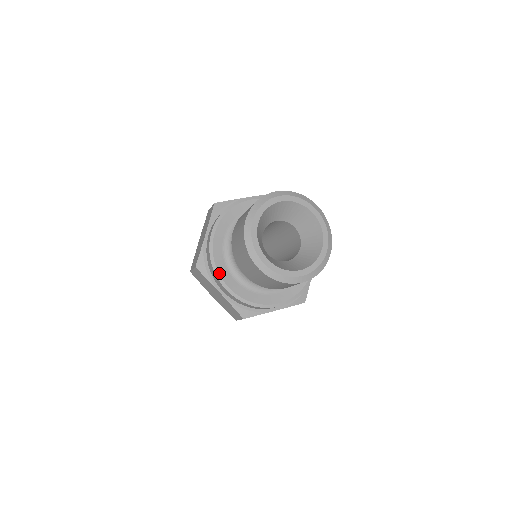
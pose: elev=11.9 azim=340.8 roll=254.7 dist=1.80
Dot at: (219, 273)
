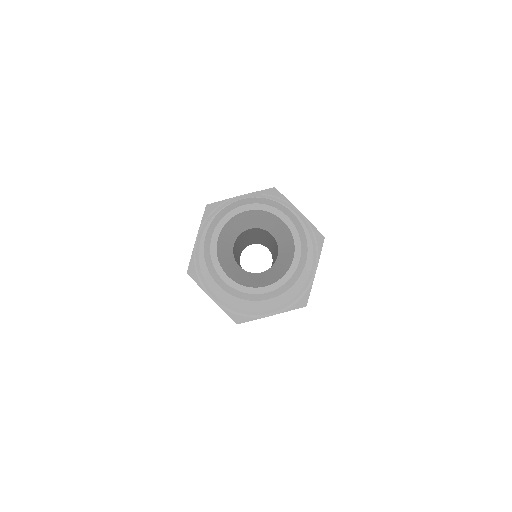
Dot at: (205, 280)
